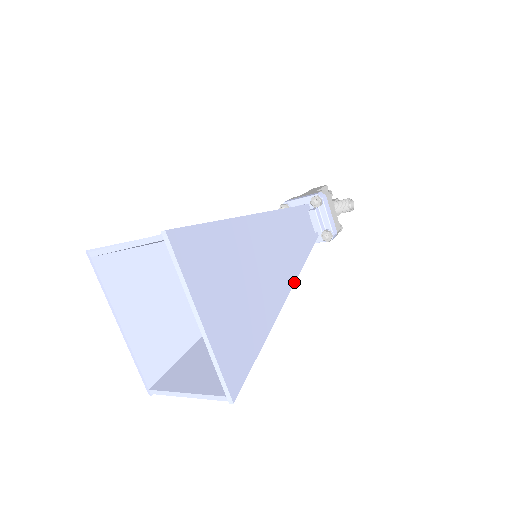
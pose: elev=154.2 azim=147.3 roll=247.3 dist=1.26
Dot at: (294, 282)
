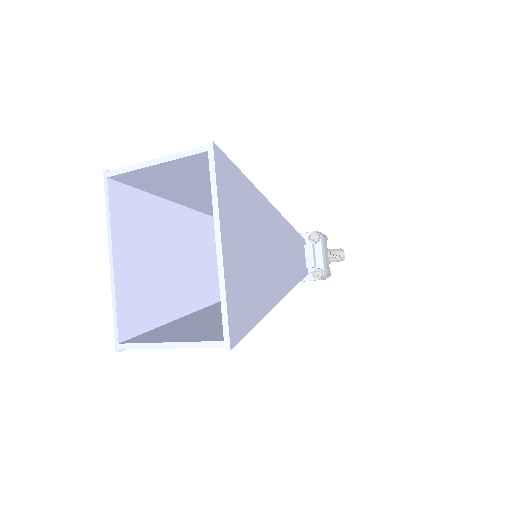
Dot at: (288, 292)
